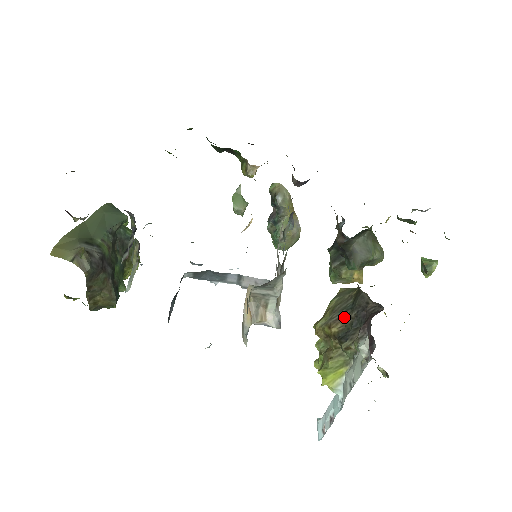
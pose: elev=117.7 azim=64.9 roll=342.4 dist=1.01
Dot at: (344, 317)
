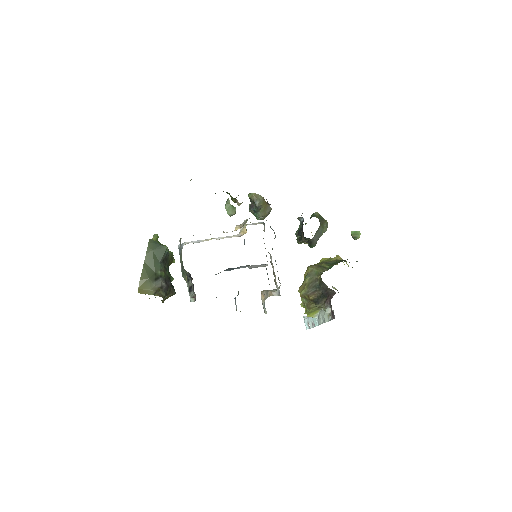
Dot at: (315, 292)
